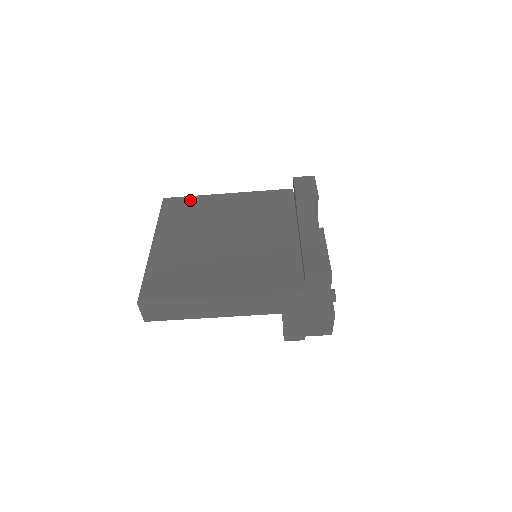
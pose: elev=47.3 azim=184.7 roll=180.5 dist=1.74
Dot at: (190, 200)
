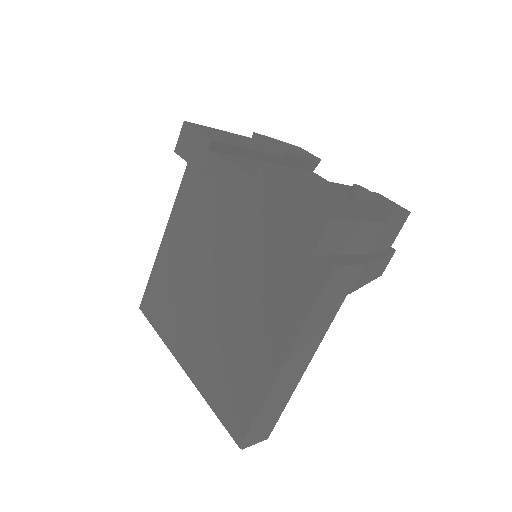
Dot at: (153, 284)
